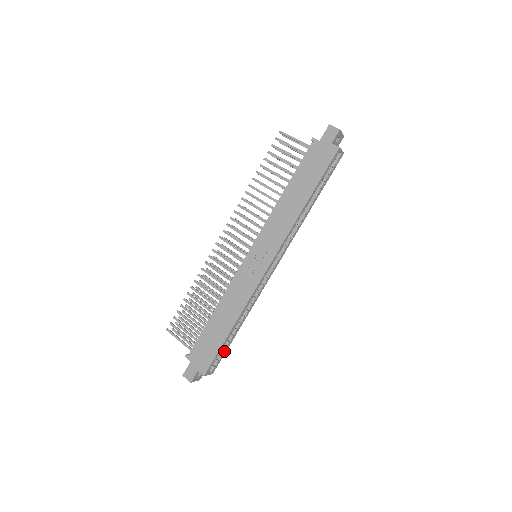
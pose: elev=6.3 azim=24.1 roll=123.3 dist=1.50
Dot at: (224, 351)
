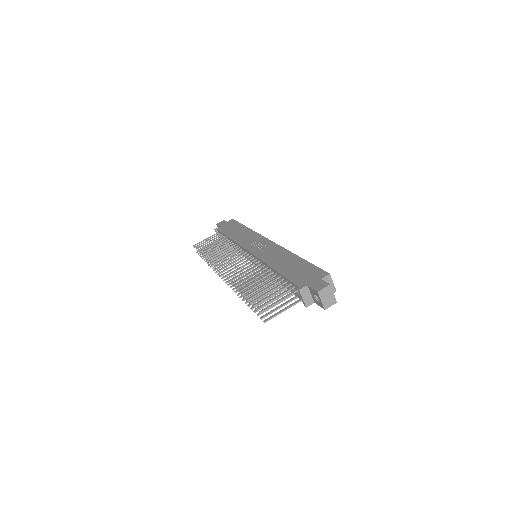
Dot at: occluded
